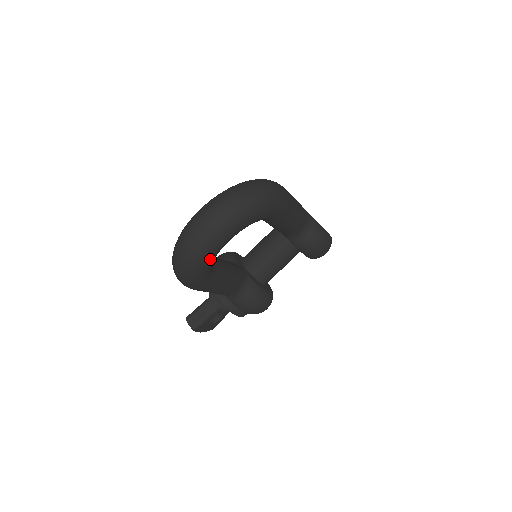
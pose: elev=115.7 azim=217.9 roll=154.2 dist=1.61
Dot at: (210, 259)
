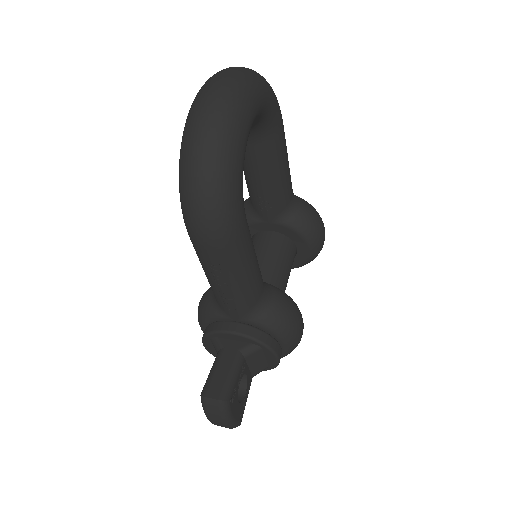
Dot at: (244, 140)
